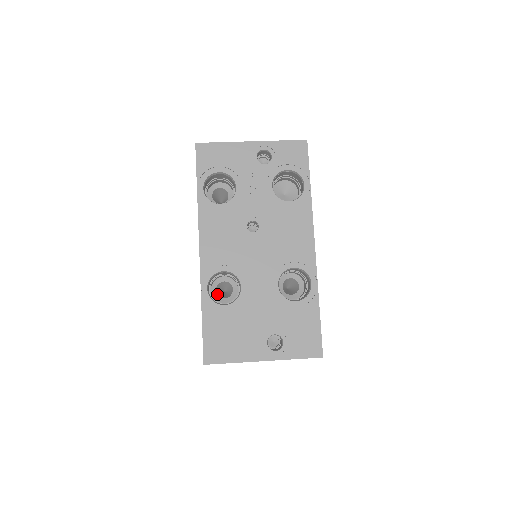
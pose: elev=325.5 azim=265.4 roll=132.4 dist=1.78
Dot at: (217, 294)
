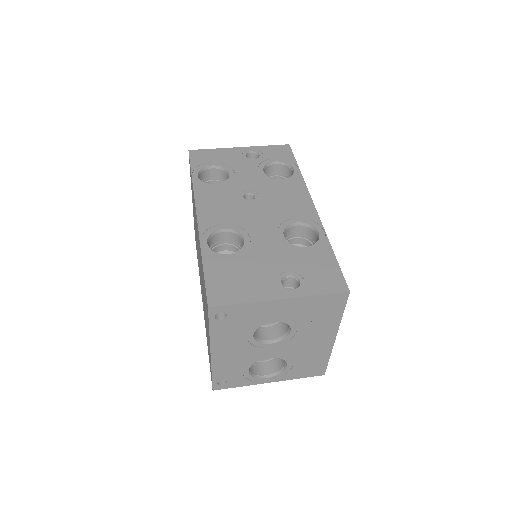
Dot at: occluded
